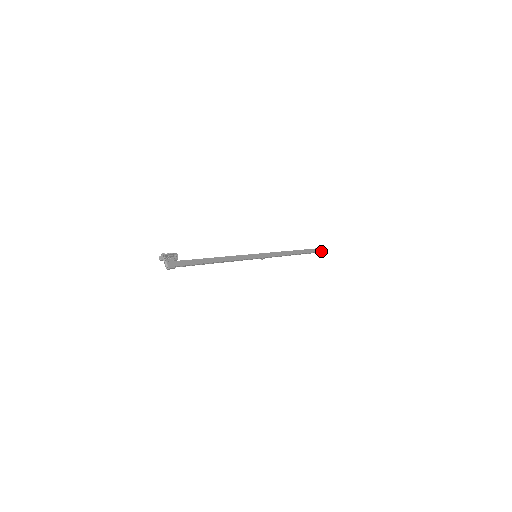
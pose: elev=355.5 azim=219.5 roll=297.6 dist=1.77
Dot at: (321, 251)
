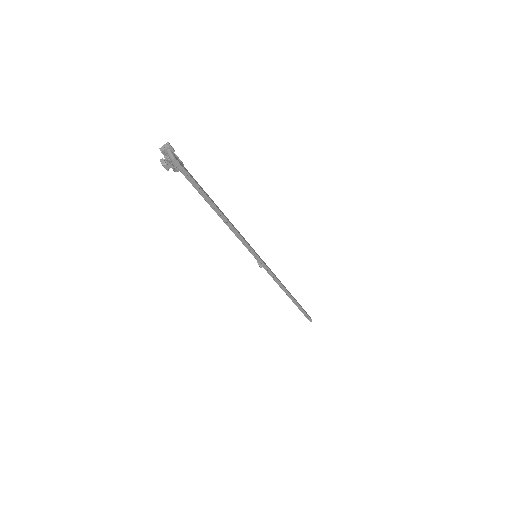
Dot at: (308, 315)
